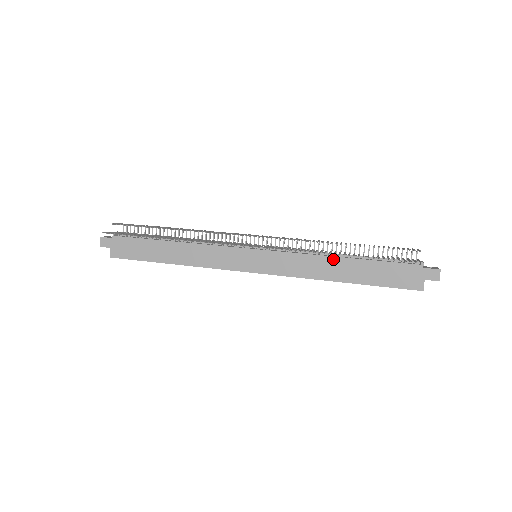
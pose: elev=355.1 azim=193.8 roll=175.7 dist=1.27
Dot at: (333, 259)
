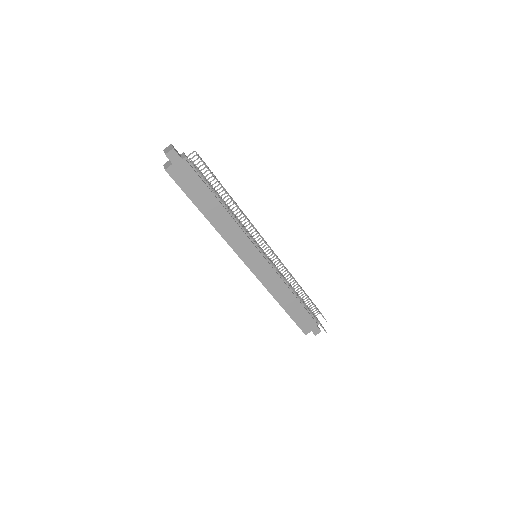
Dot at: (290, 292)
